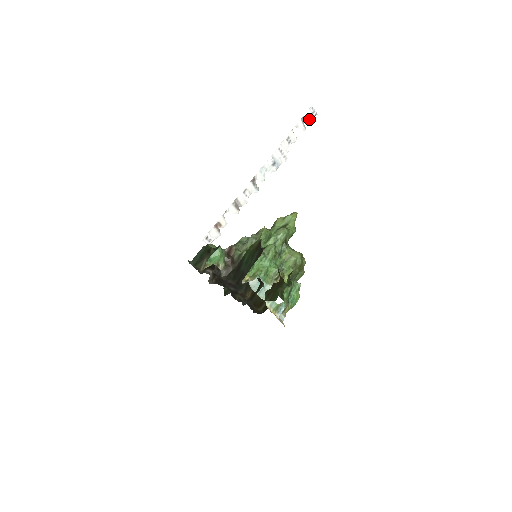
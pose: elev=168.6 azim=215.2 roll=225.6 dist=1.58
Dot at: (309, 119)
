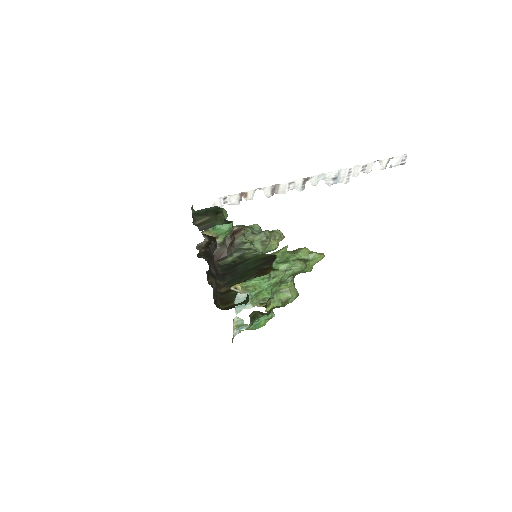
Dot at: (395, 163)
